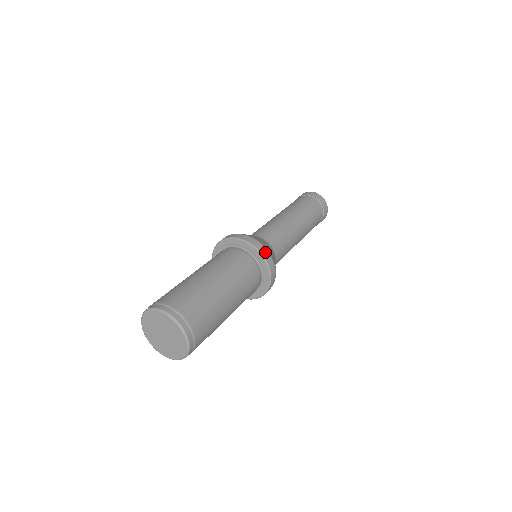
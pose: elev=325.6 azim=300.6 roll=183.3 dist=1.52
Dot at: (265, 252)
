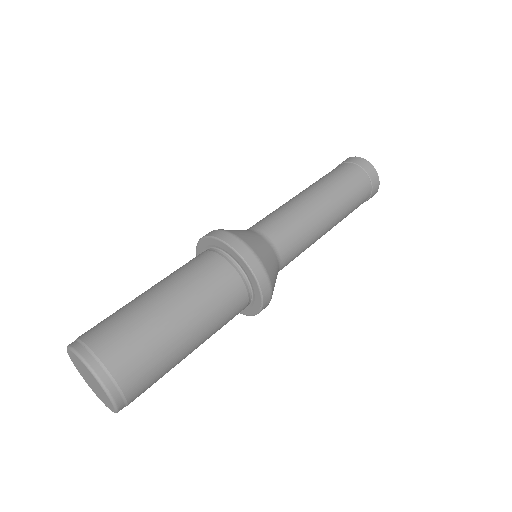
Dot at: (248, 254)
